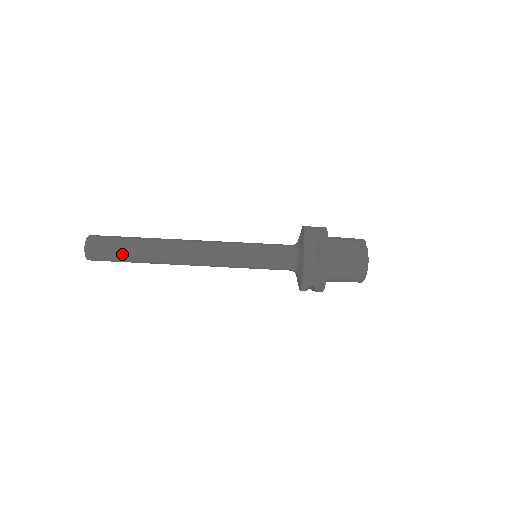
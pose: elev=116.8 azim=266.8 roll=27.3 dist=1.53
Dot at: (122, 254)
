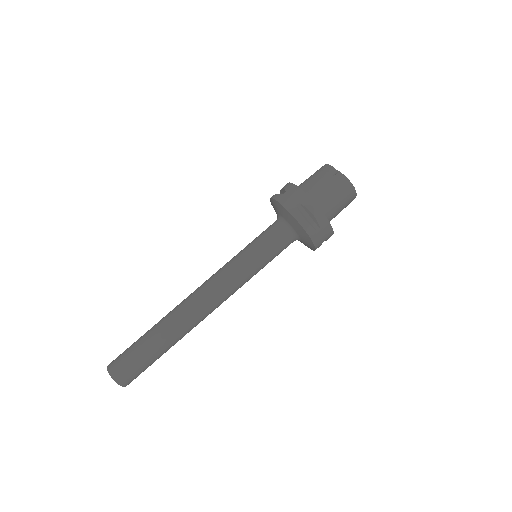
Dot at: (152, 358)
